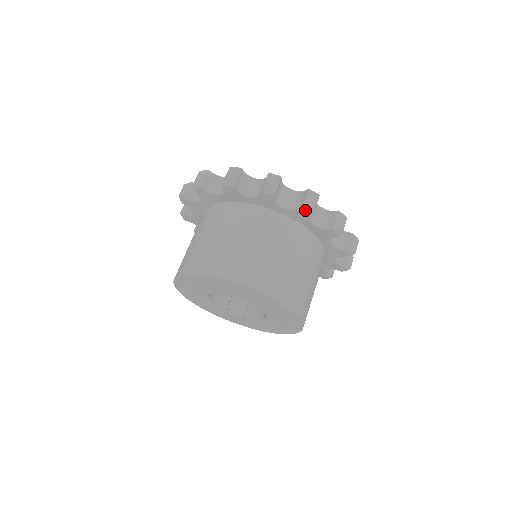
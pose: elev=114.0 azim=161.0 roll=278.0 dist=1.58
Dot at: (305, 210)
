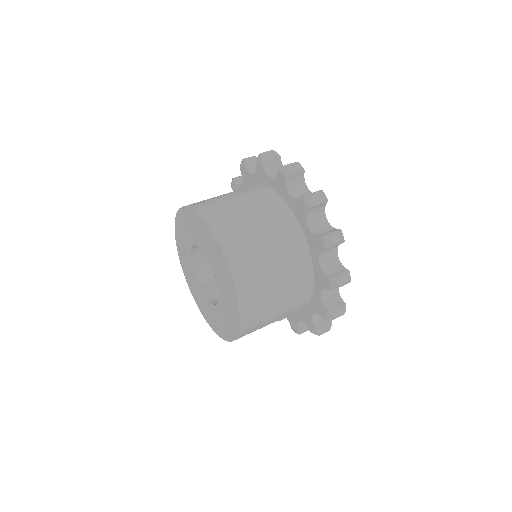
Dot at: (304, 200)
